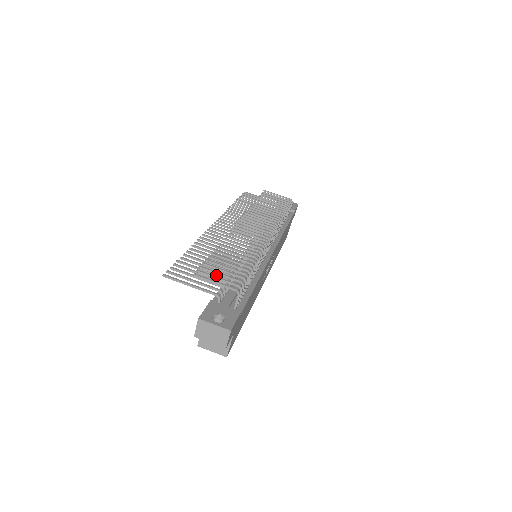
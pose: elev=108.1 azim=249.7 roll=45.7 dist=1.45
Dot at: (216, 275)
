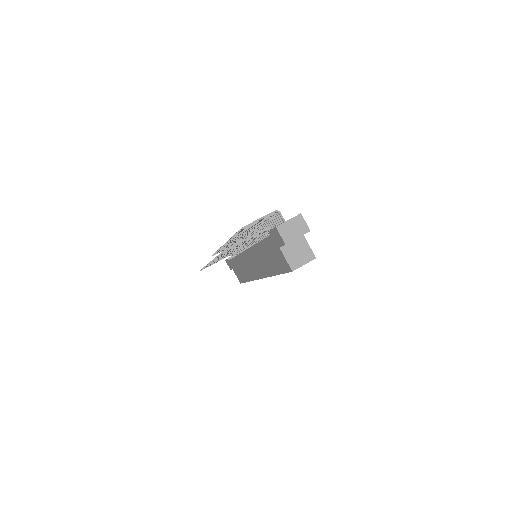
Dot at: occluded
